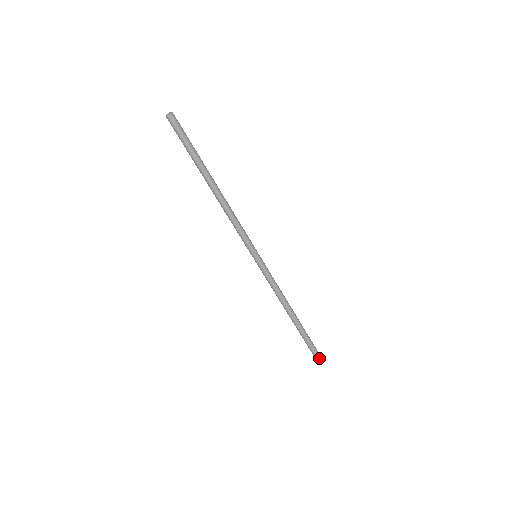
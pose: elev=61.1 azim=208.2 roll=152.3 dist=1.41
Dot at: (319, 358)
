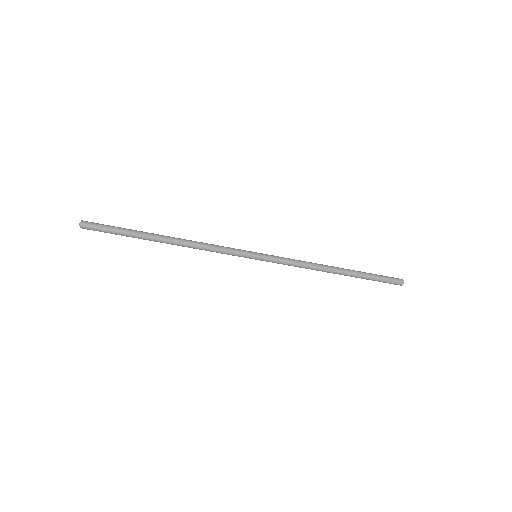
Dot at: (398, 282)
